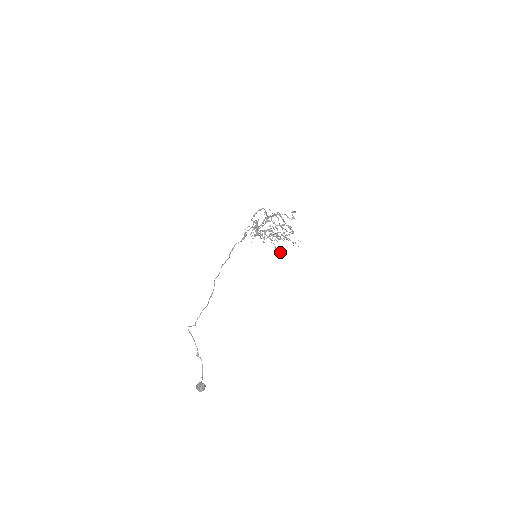
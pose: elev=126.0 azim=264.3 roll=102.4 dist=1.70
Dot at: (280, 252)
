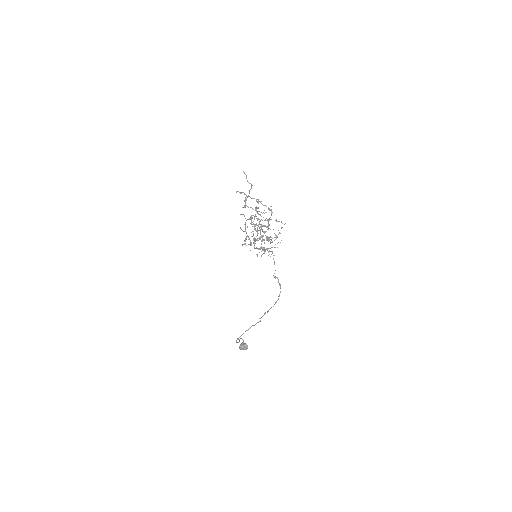
Dot at: occluded
